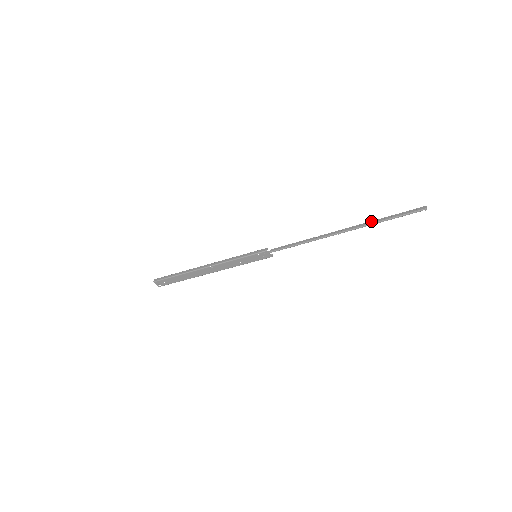
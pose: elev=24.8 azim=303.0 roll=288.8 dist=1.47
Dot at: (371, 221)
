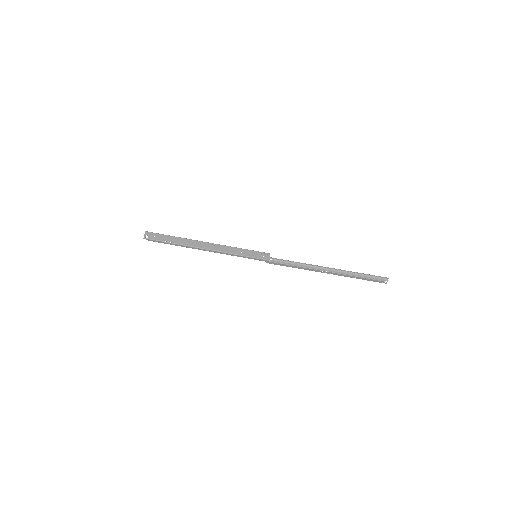
Dot at: occluded
